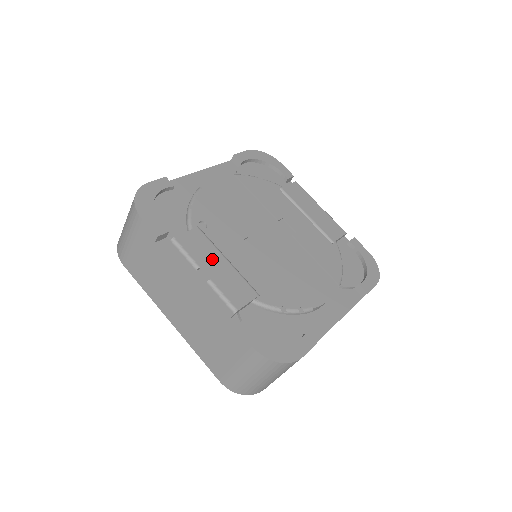
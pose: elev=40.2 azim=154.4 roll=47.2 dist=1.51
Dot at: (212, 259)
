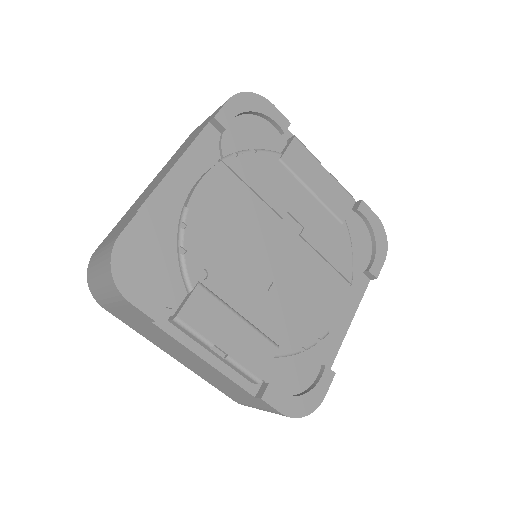
Dot at: (224, 325)
